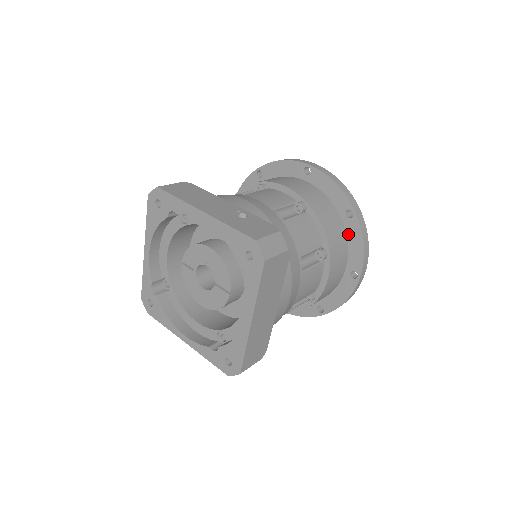
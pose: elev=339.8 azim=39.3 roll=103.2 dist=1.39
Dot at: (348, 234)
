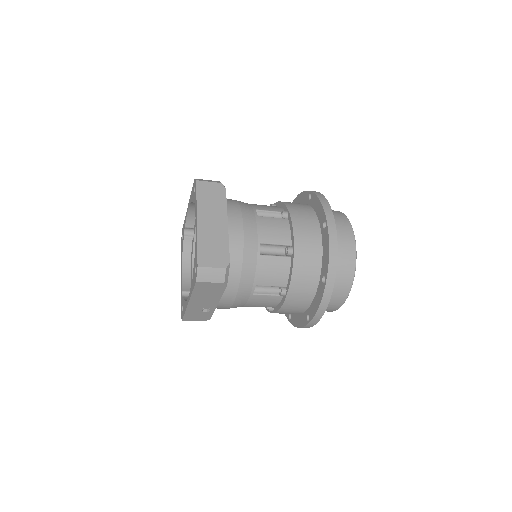
Dot at: (313, 207)
